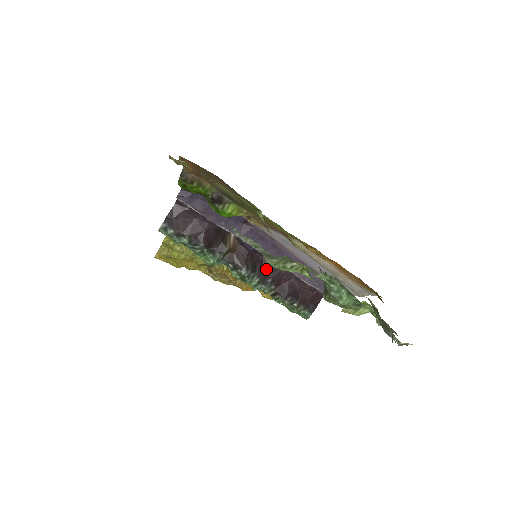
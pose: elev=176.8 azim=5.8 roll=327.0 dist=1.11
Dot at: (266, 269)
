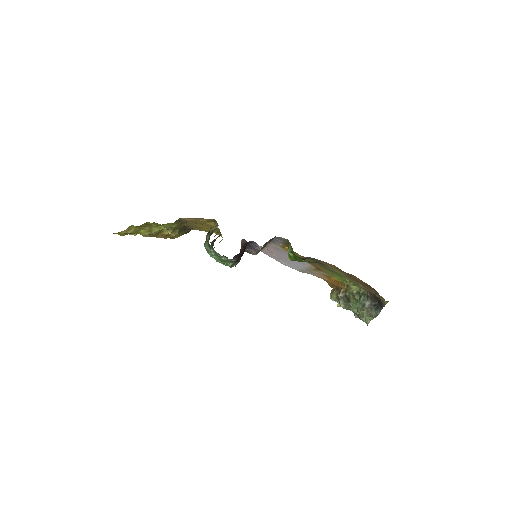
Dot at: occluded
